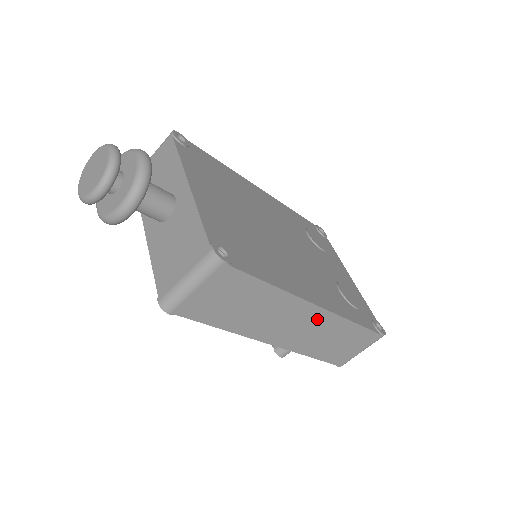
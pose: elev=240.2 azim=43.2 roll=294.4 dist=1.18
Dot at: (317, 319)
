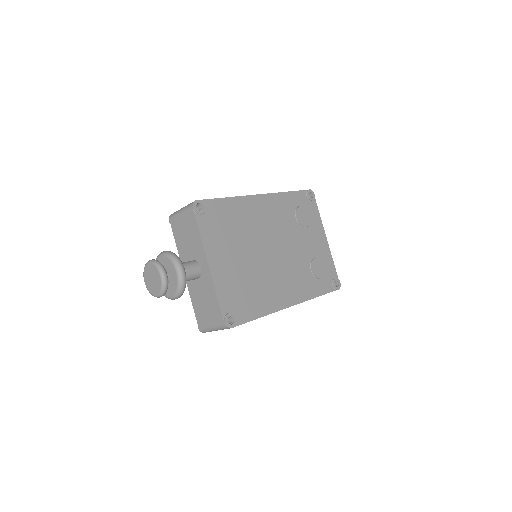
Dot at: occluded
